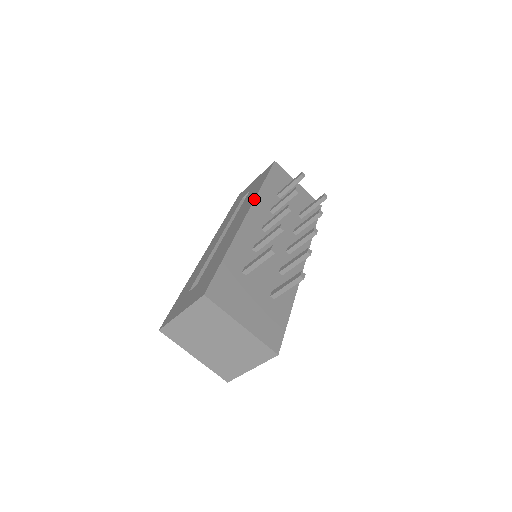
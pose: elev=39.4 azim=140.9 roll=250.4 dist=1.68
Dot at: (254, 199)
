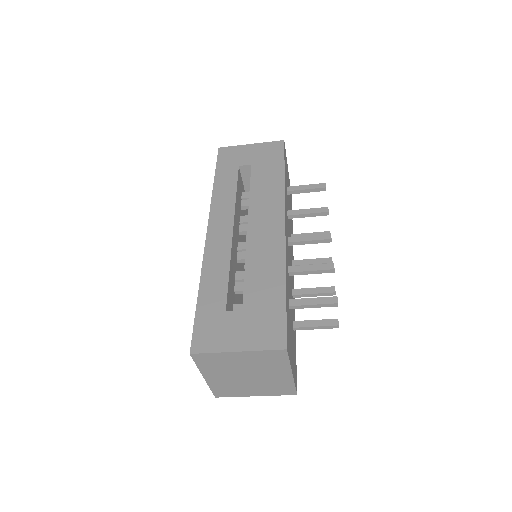
Dot at: occluded
